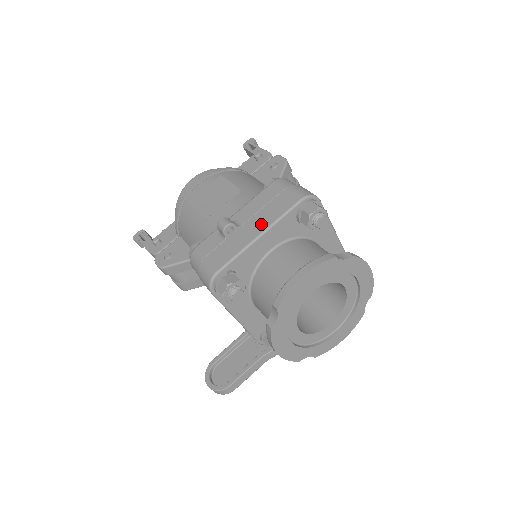
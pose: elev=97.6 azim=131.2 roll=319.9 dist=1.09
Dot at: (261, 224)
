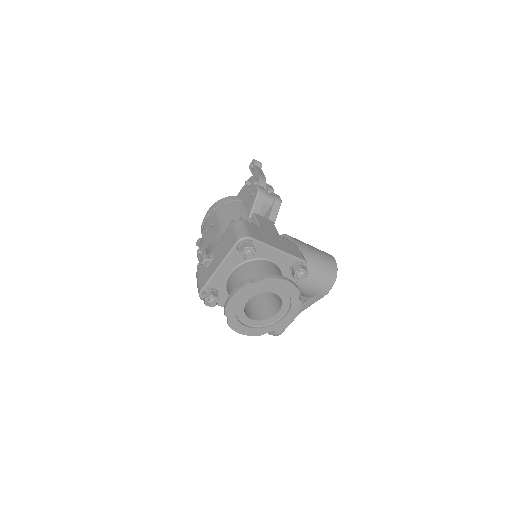
Dot at: (220, 259)
